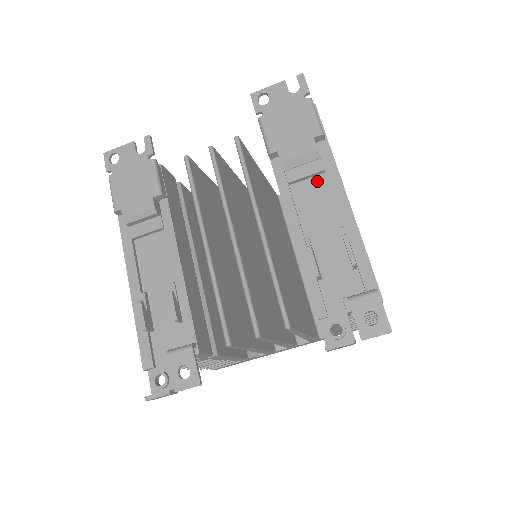
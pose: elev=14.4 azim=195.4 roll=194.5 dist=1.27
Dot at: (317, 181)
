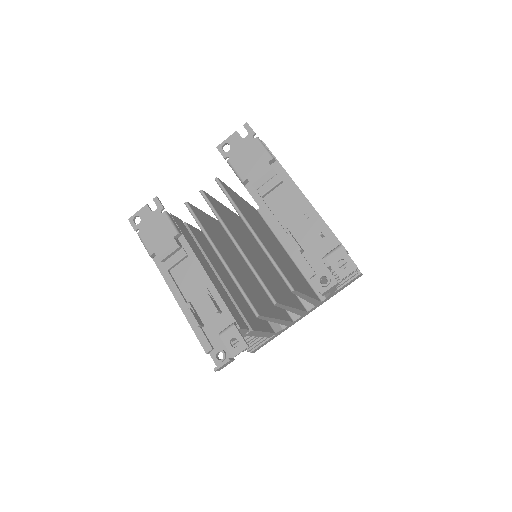
Dot at: (280, 190)
